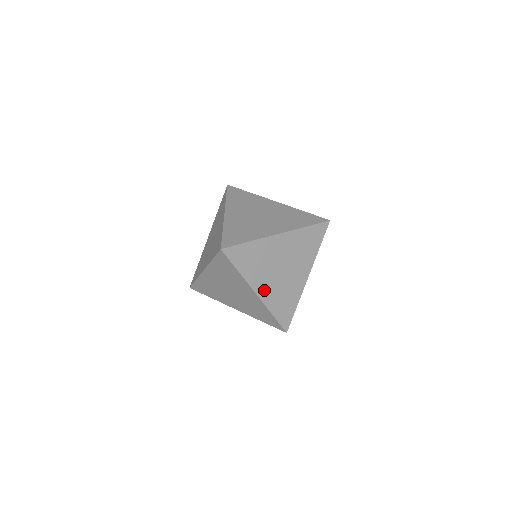
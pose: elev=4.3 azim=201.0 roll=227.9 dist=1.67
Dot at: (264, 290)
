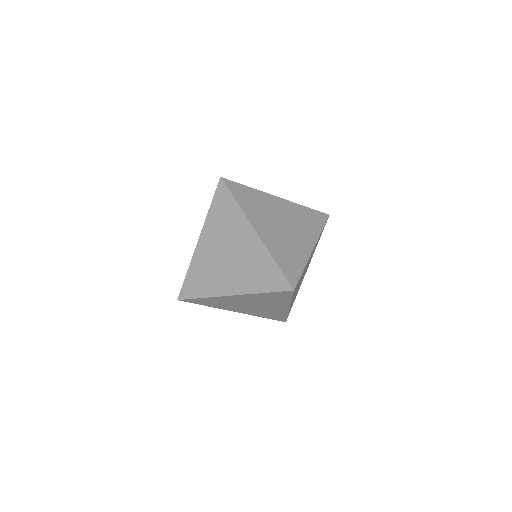
Dot at: (292, 301)
